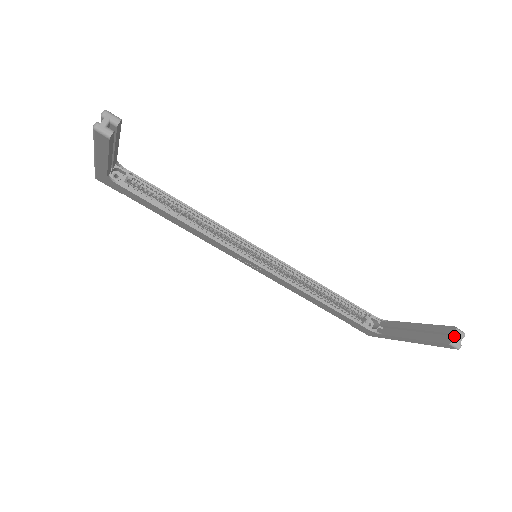
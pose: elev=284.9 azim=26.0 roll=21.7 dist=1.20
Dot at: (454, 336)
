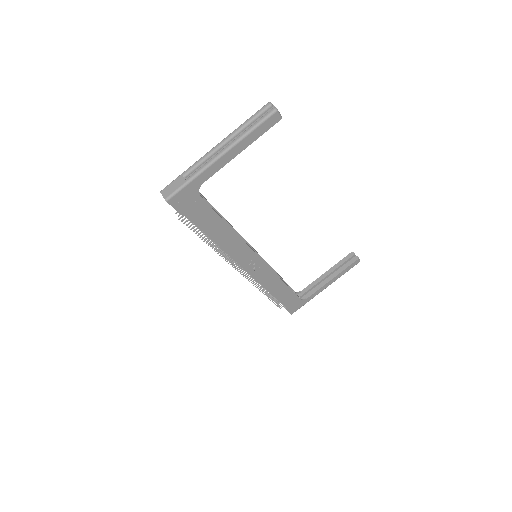
Dot at: (354, 257)
